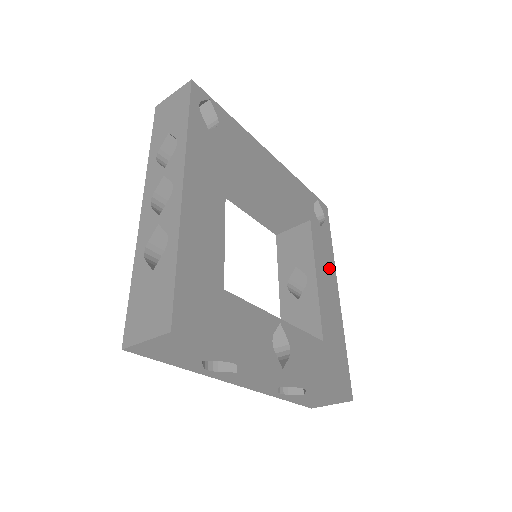
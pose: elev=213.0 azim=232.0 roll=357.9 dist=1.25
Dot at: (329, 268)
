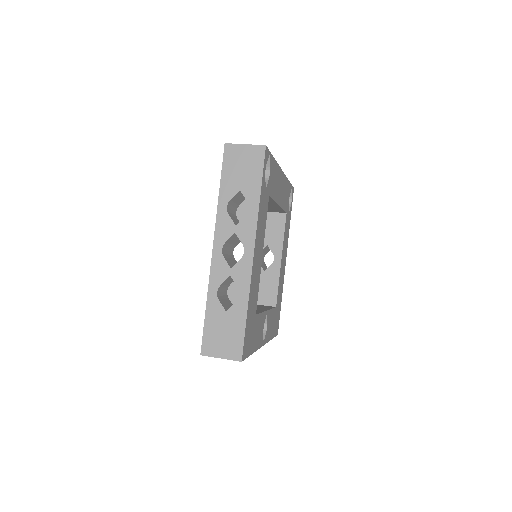
Dot at: (286, 246)
